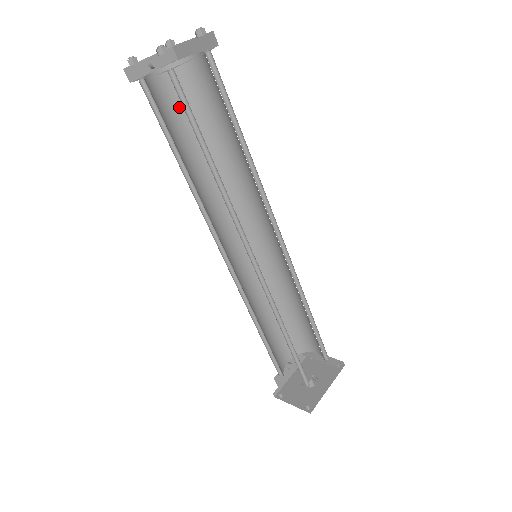
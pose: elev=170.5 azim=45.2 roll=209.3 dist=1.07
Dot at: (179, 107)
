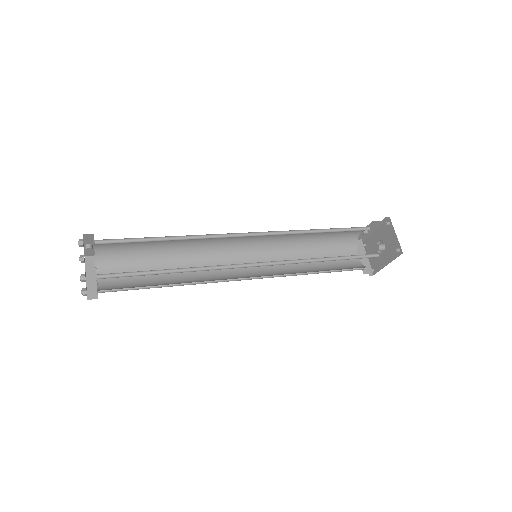
Dot at: occluded
